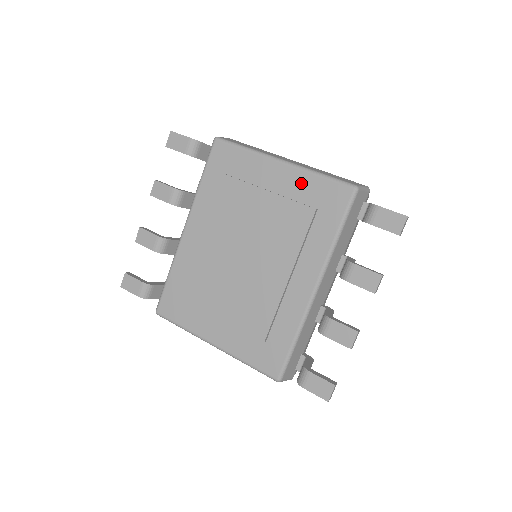
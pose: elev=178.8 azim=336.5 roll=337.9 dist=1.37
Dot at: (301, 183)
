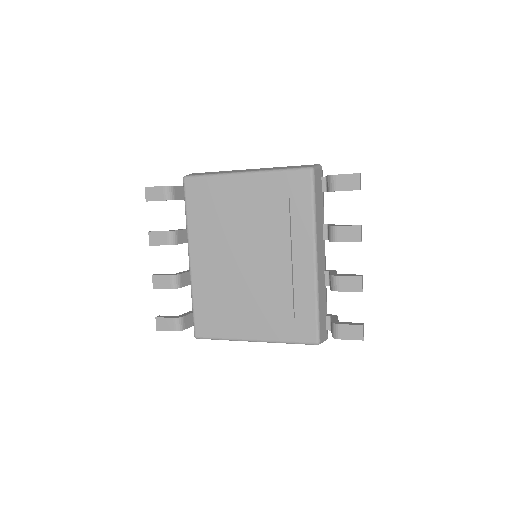
Dot at: (268, 183)
